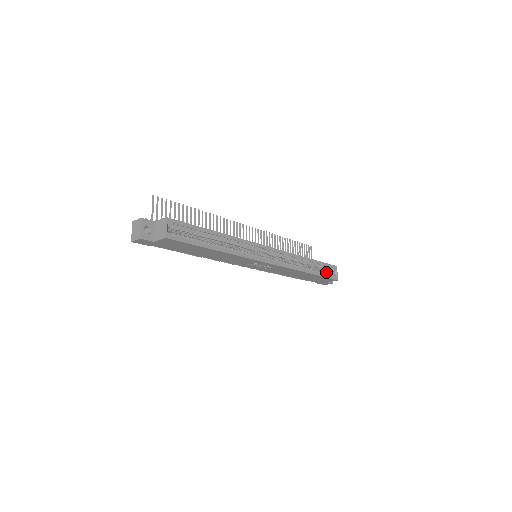
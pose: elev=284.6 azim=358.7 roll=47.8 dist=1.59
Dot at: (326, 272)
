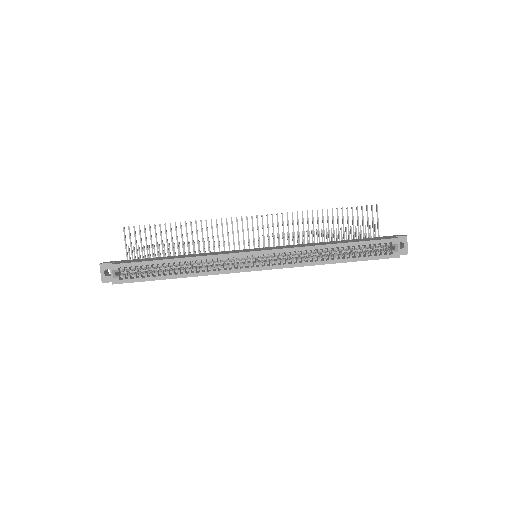
Dot at: (375, 251)
